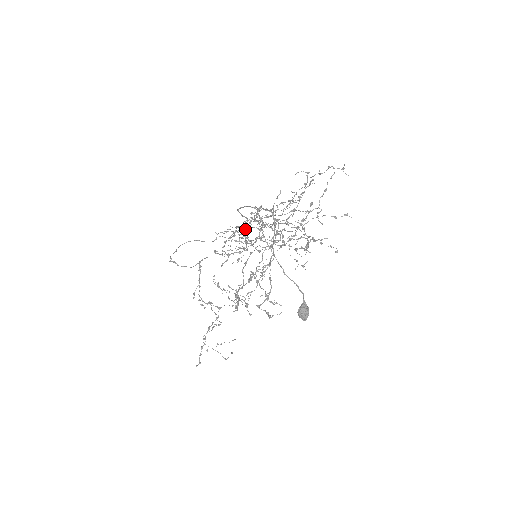
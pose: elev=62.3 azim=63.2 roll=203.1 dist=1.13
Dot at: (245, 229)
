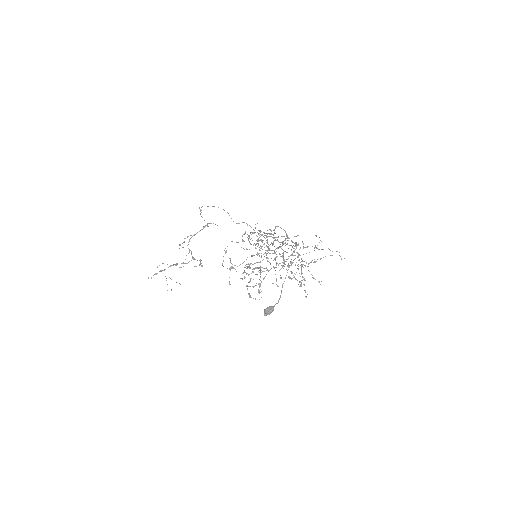
Dot at: (261, 235)
